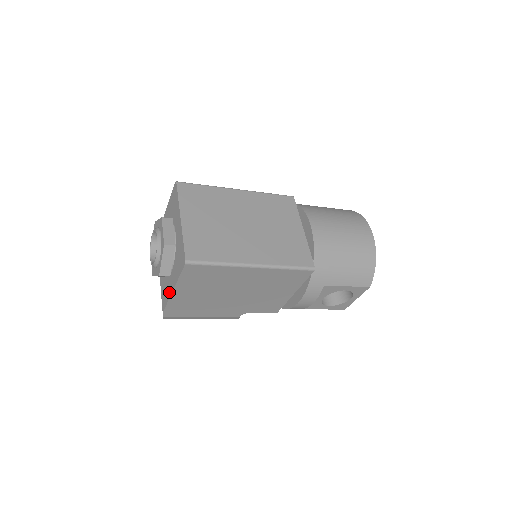
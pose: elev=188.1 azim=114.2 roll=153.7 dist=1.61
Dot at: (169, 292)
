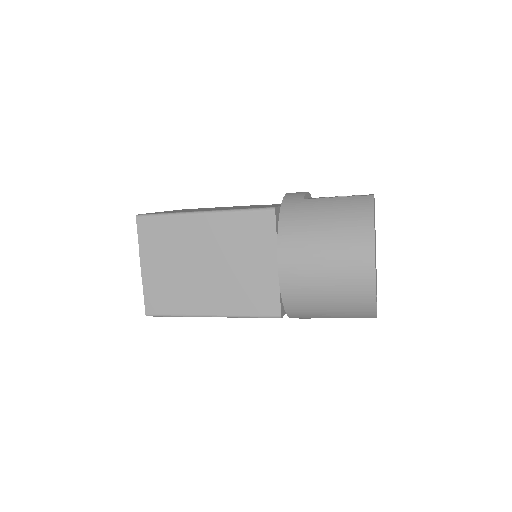
Dot at: occluded
